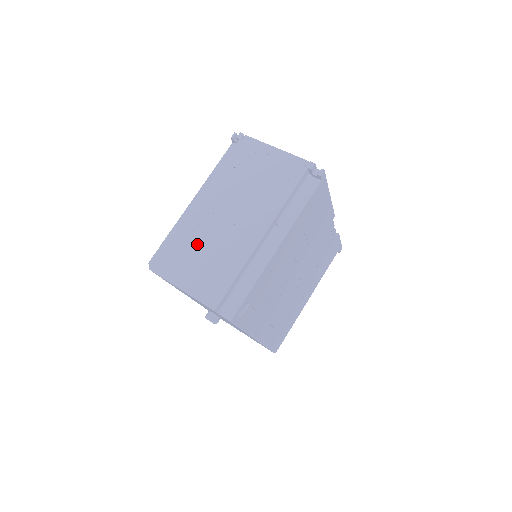
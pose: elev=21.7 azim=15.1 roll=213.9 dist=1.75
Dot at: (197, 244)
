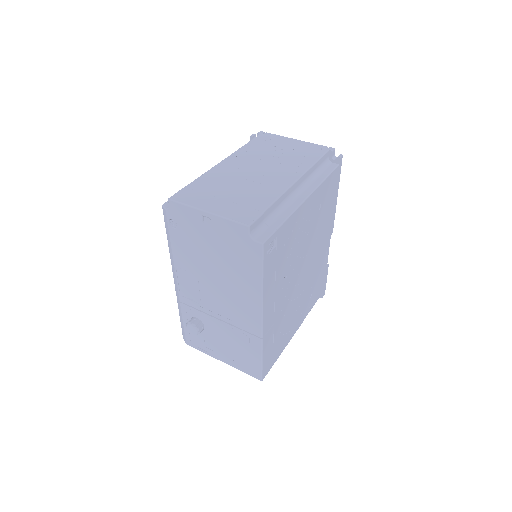
Dot at: (224, 185)
